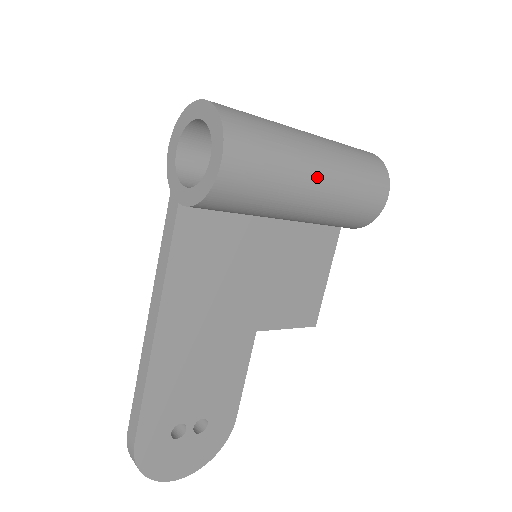
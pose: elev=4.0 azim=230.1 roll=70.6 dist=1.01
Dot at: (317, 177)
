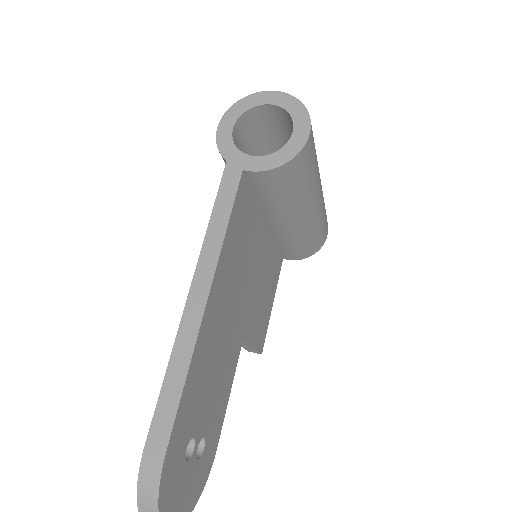
Dot at: (321, 189)
